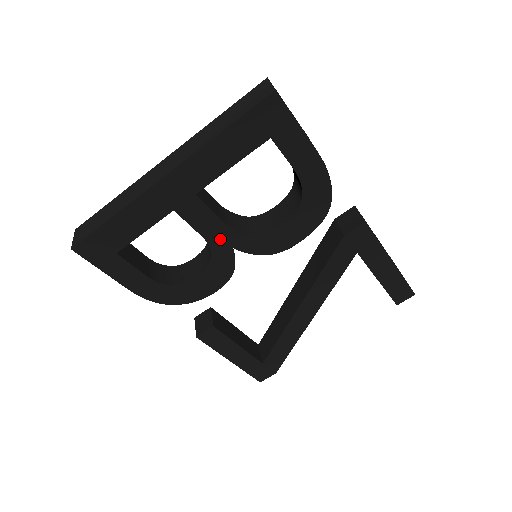
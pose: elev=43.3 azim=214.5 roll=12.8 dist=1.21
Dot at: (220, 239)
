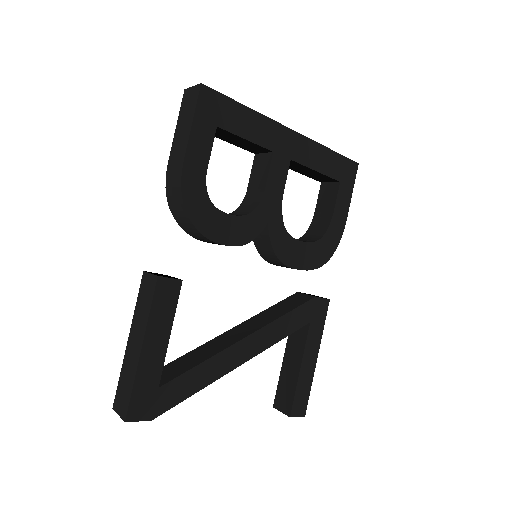
Dot at: (270, 205)
